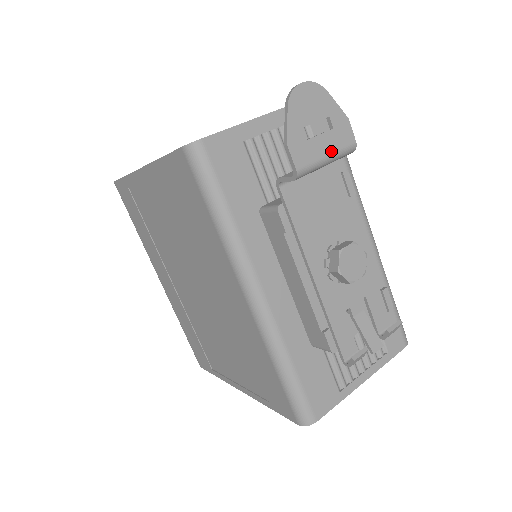
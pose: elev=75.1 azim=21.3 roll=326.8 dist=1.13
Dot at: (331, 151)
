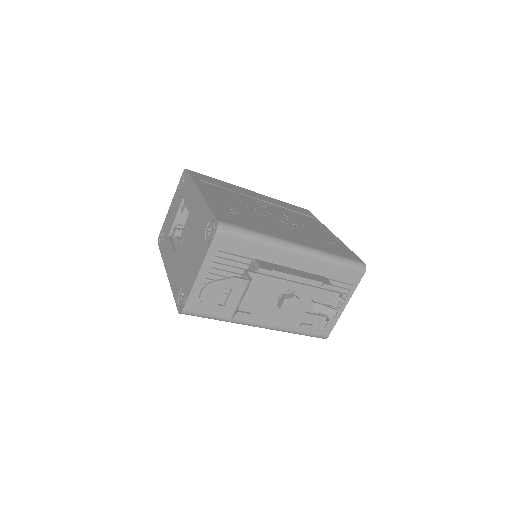
Dot at: (239, 297)
